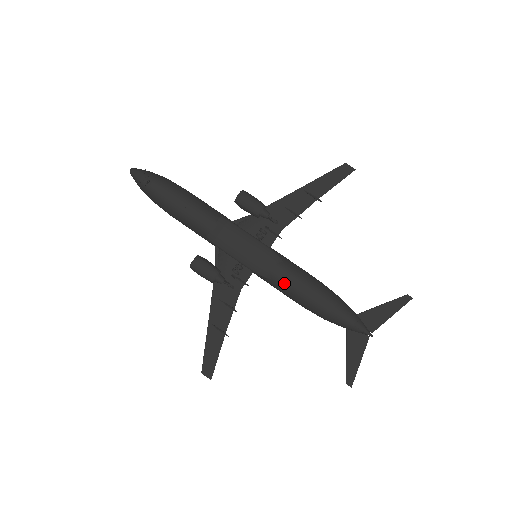
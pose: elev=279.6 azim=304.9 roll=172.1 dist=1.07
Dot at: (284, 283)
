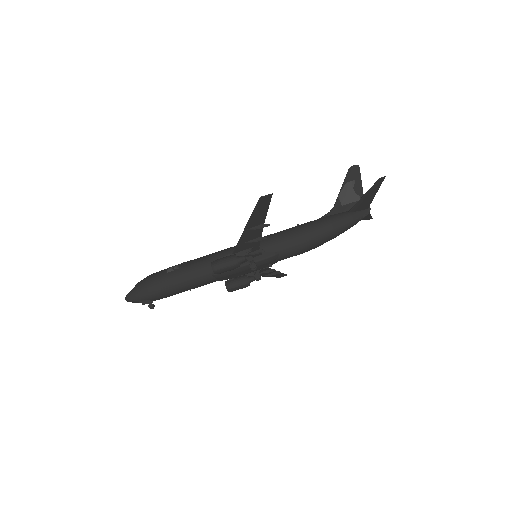
Dot at: occluded
